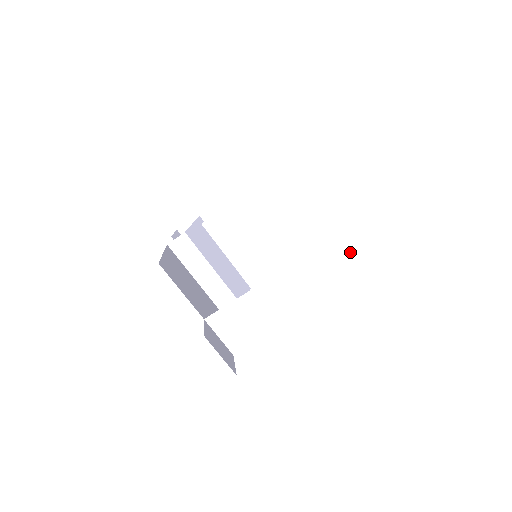
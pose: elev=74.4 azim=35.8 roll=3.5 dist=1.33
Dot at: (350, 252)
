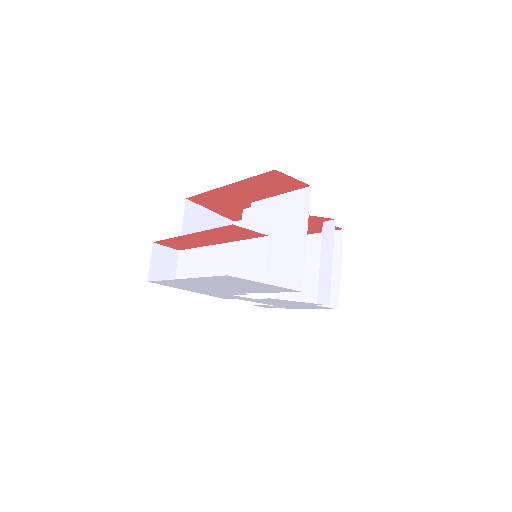
Dot at: (256, 256)
